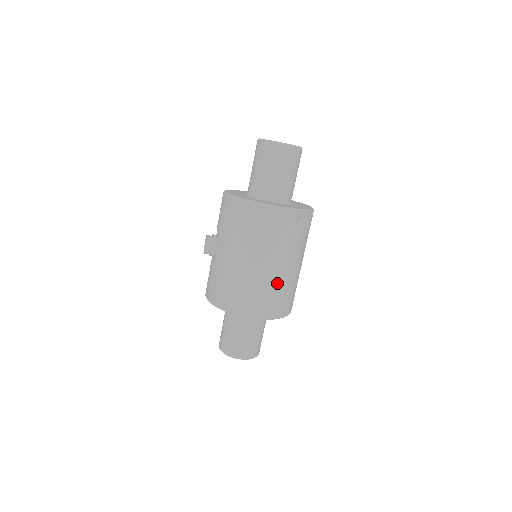
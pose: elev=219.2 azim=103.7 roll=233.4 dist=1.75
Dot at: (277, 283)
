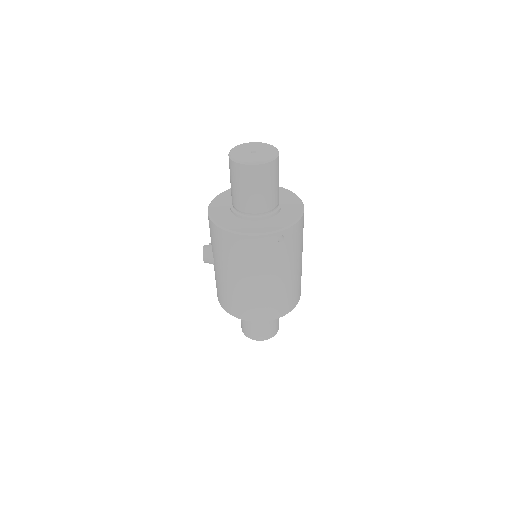
Dot at: (273, 293)
